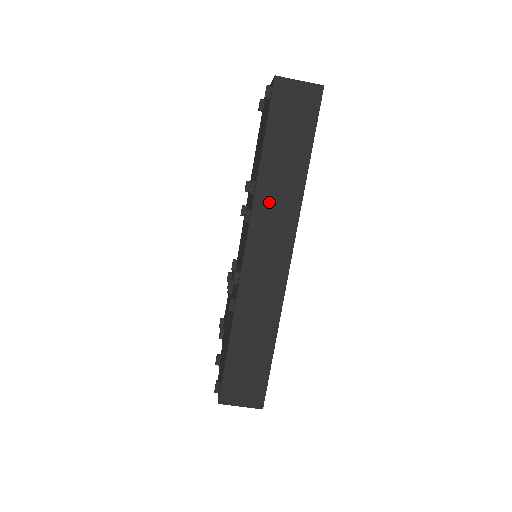
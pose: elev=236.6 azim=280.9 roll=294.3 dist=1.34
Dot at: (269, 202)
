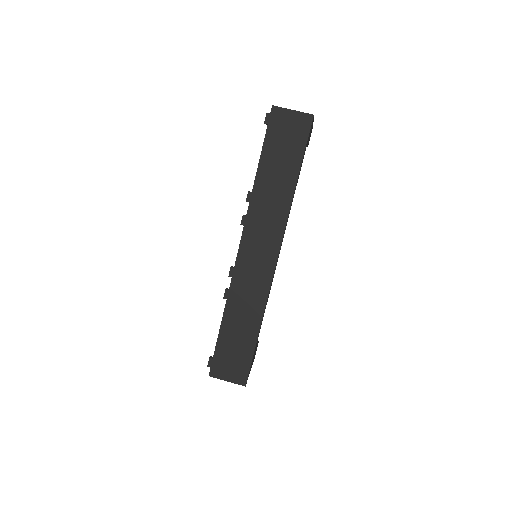
Dot at: (261, 210)
